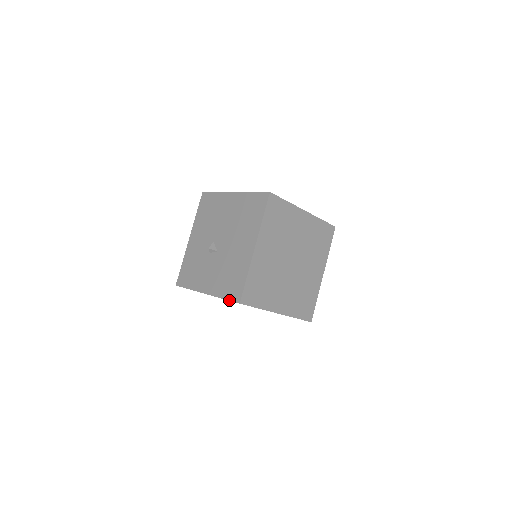
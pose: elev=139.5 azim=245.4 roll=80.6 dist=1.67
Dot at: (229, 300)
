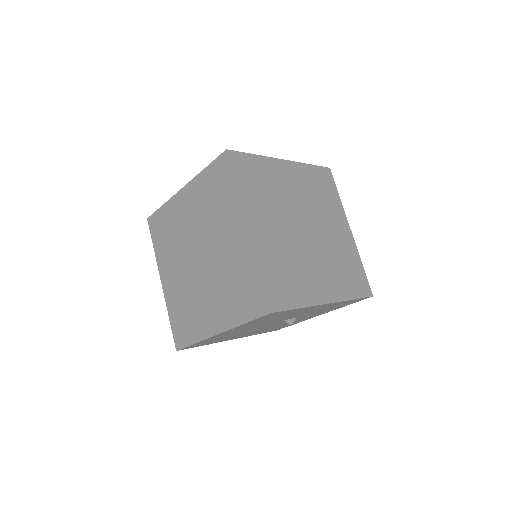
Dot at: (213, 161)
